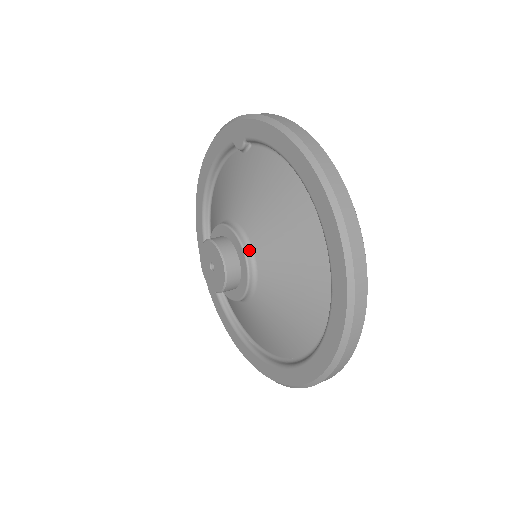
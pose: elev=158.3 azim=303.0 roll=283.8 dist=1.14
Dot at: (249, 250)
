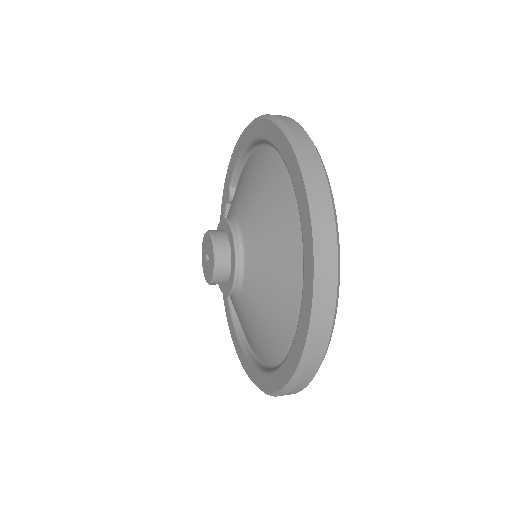
Dot at: (231, 218)
